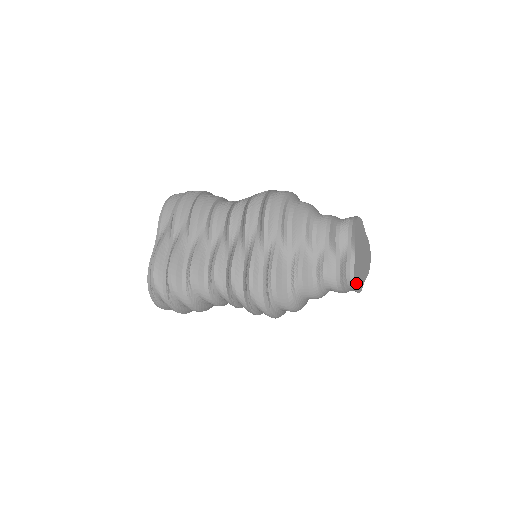
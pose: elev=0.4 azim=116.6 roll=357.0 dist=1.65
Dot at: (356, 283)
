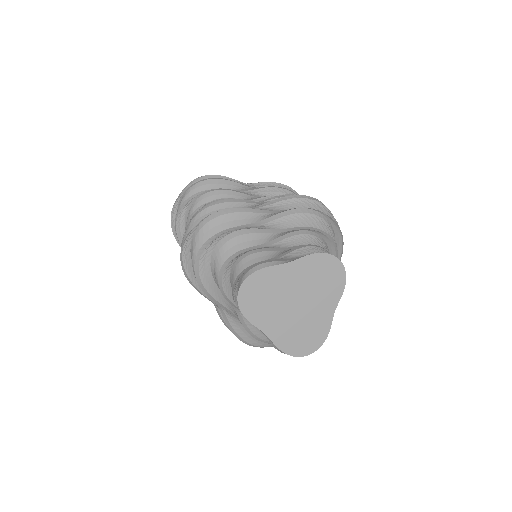
Dot at: (299, 350)
